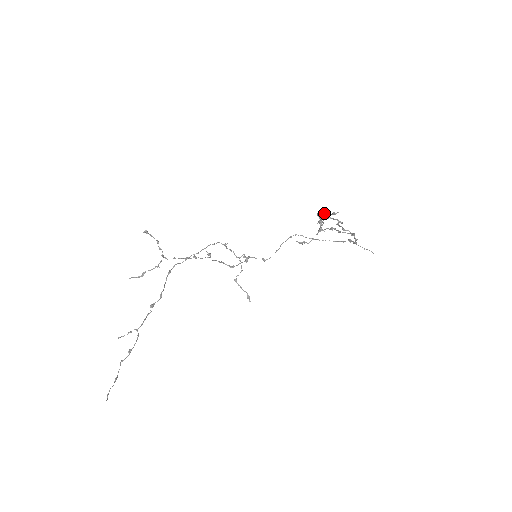
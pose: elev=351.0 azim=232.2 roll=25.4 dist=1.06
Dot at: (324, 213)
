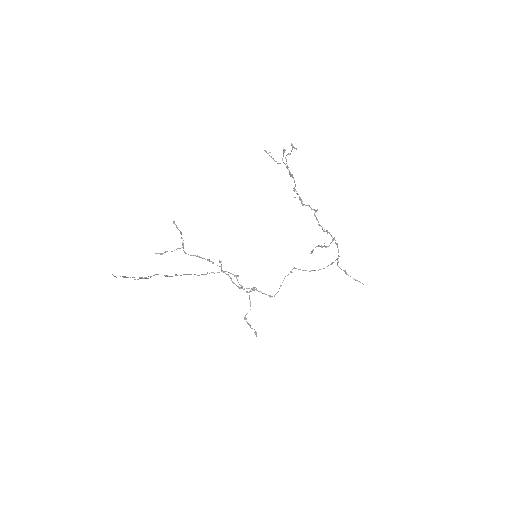
Dot at: (288, 153)
